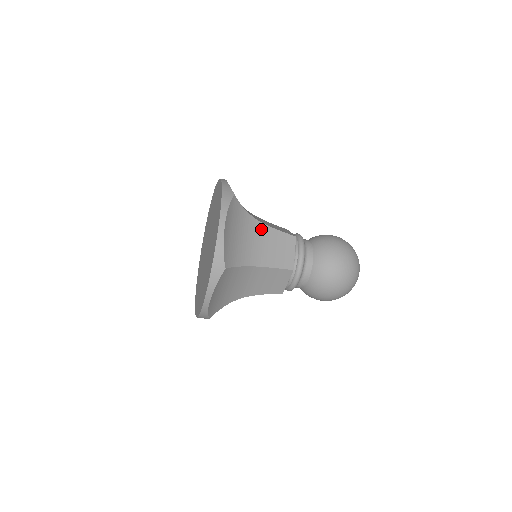
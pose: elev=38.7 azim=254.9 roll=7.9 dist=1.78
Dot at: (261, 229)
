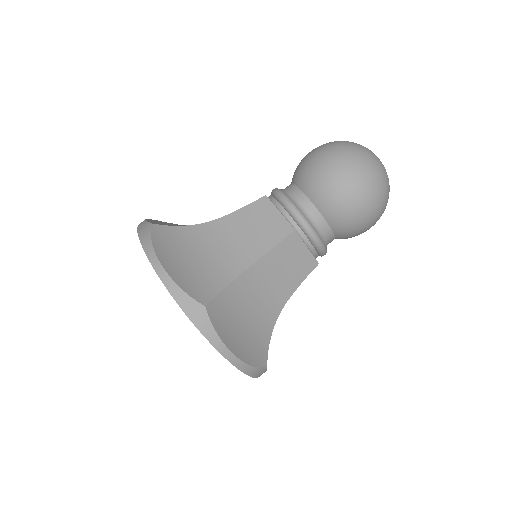
Dot at: (220, 227)
